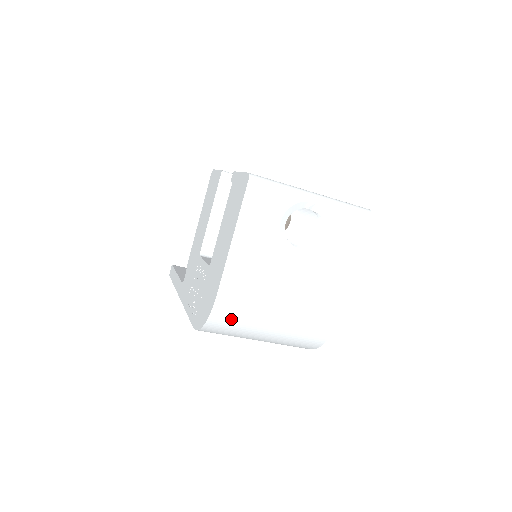
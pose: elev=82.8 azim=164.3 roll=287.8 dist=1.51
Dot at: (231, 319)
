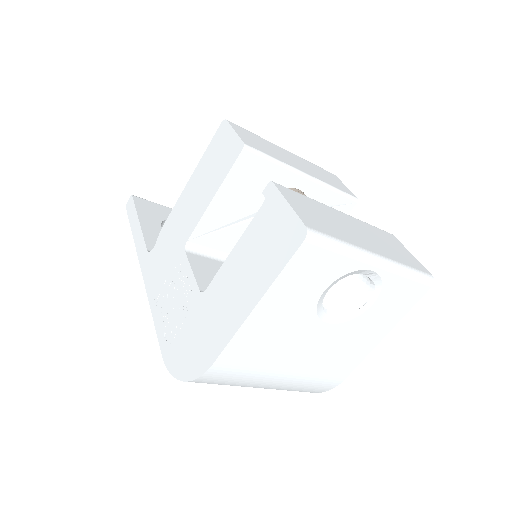
Dot at: (220, 382)
